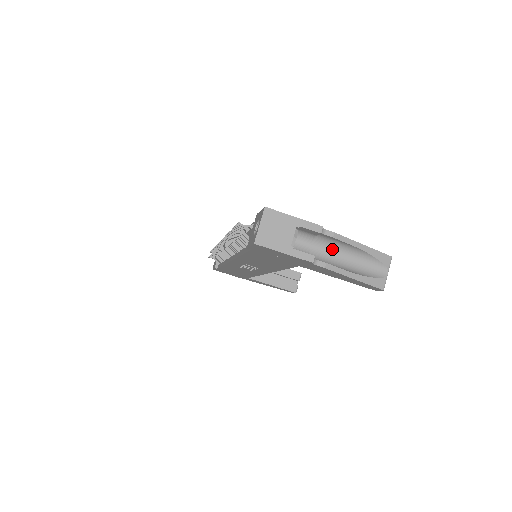
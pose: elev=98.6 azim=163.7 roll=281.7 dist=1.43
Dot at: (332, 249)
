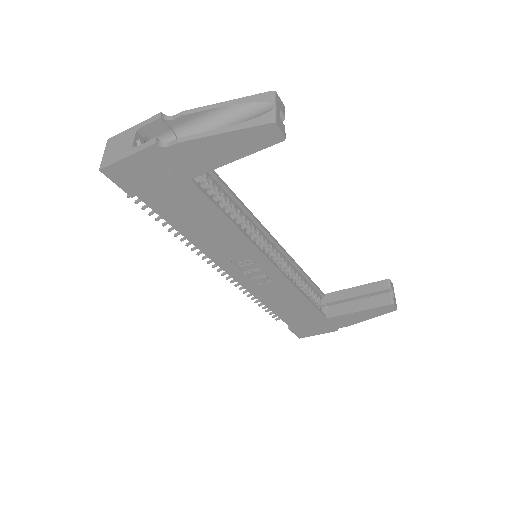
Dot at: occluded
